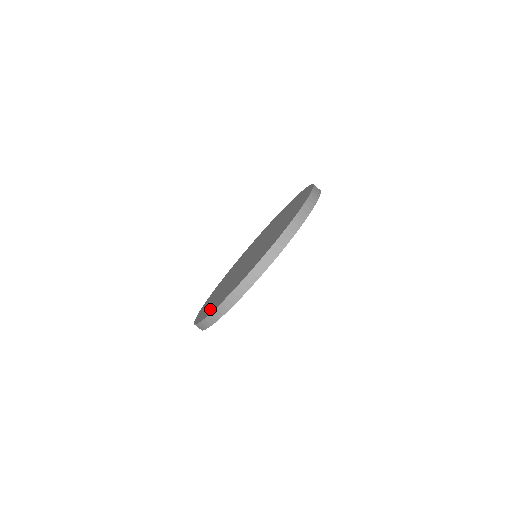
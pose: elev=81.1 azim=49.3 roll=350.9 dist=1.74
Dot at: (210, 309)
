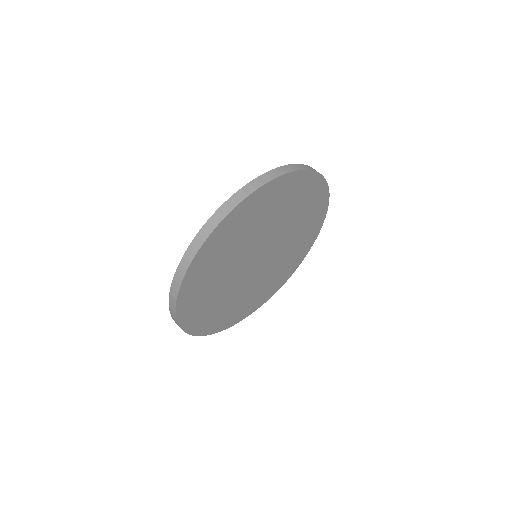
Dot at: occluded
